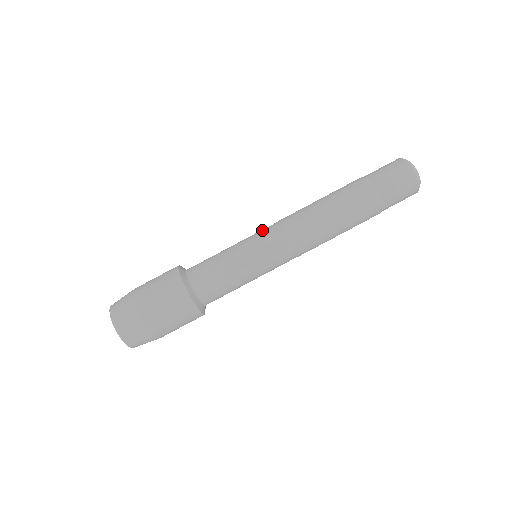
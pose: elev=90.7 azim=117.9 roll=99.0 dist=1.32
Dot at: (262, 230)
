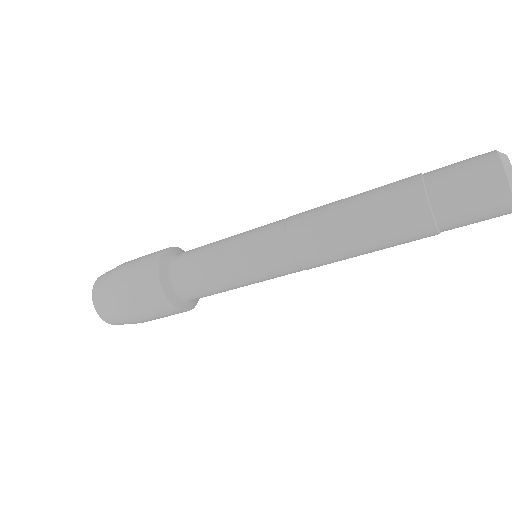
Dot at: (266, 256)
